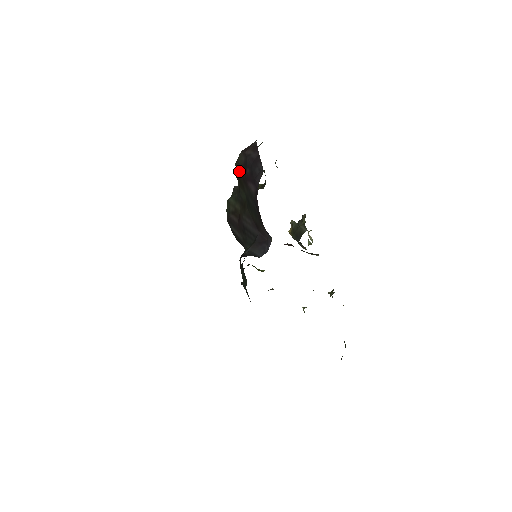
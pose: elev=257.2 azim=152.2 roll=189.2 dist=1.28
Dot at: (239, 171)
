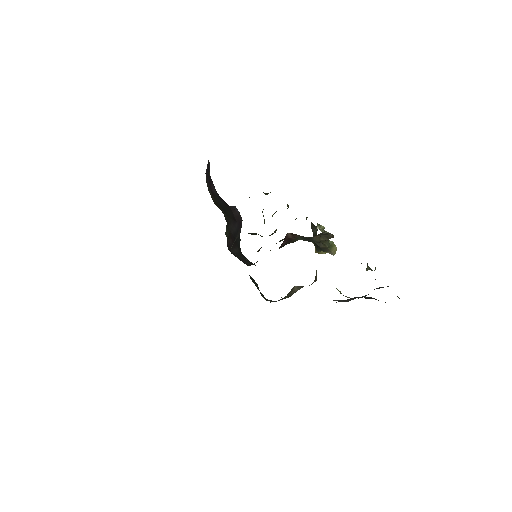
Dot at: (211, 195)
